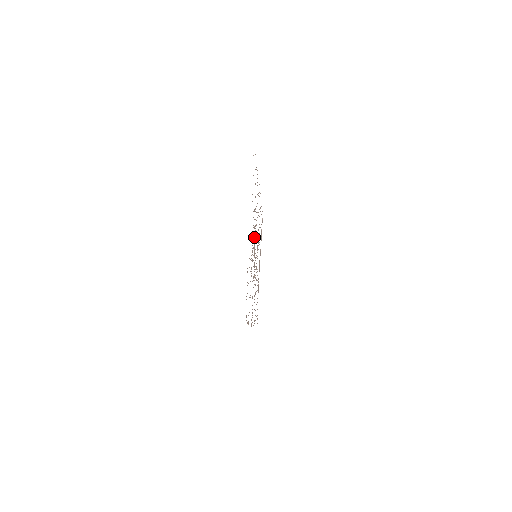
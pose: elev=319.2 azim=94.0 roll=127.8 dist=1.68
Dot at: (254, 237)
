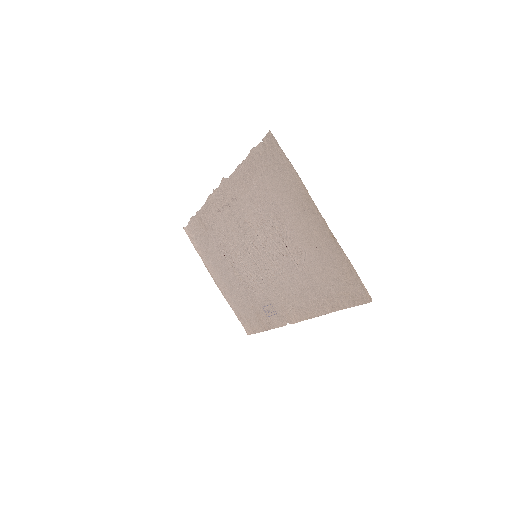
Dot at: (267, 234)
